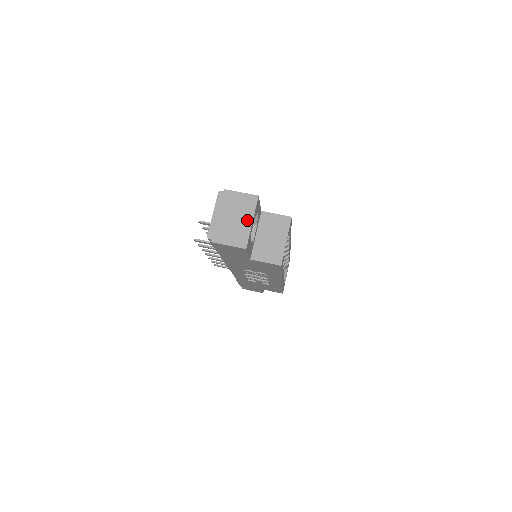
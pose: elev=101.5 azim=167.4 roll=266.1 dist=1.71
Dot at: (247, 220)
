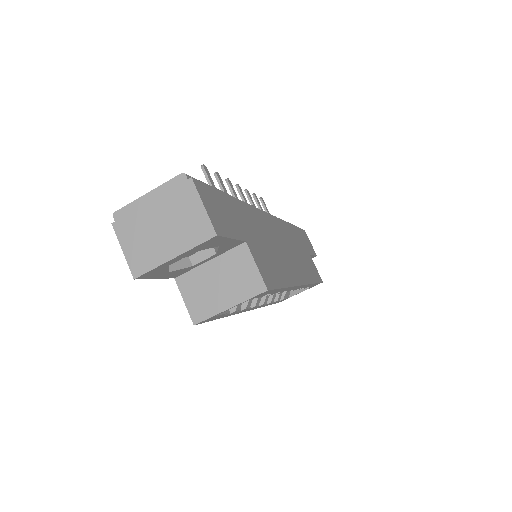
Dot at: (172, 248)
